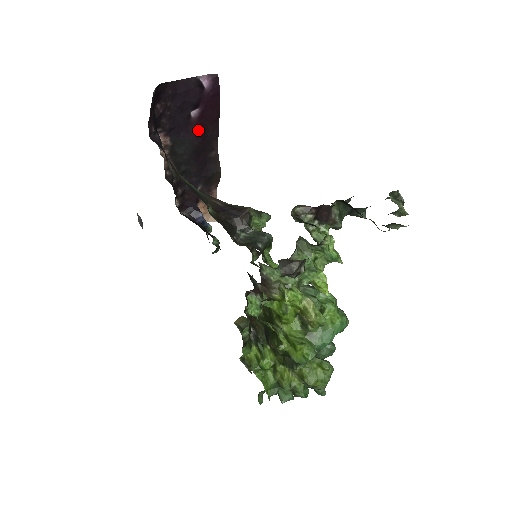
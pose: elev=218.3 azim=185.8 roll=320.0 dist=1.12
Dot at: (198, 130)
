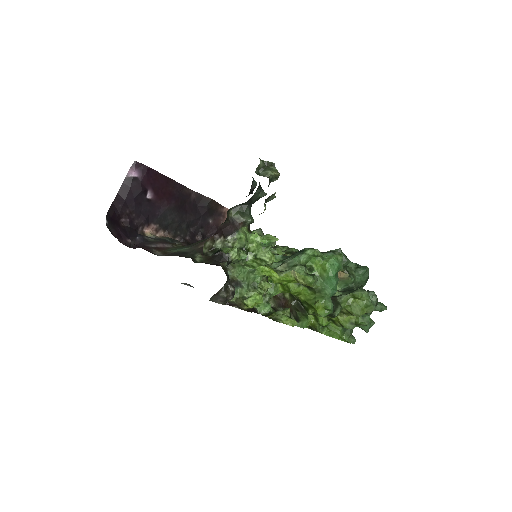
Dot at: (164, 199)
